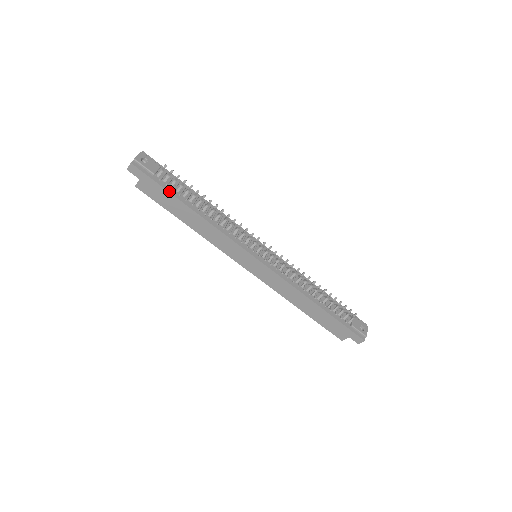
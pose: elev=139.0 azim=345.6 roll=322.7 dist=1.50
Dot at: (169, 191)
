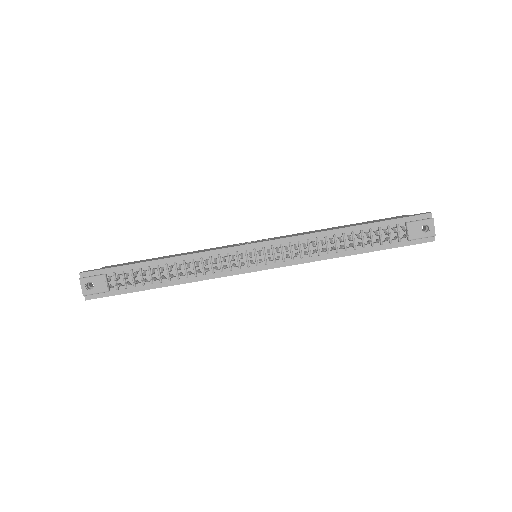
Dot at: (133, 291)
